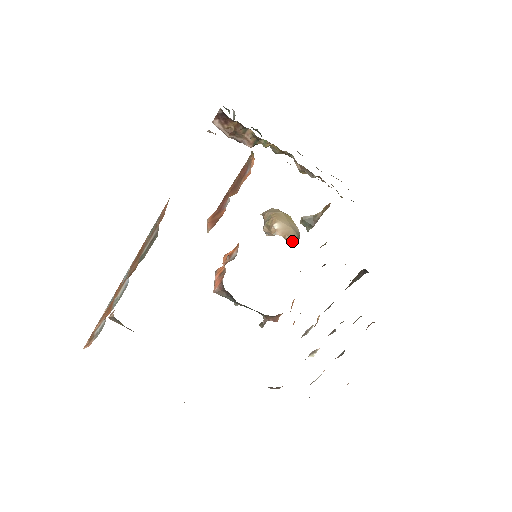
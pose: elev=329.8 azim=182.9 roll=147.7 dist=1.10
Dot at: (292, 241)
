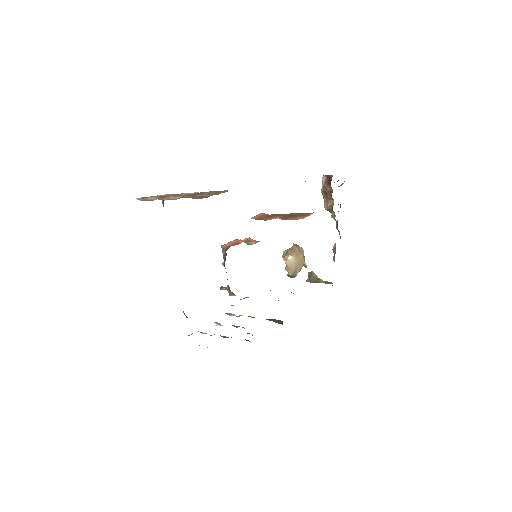
Dot at: (288, 274)
